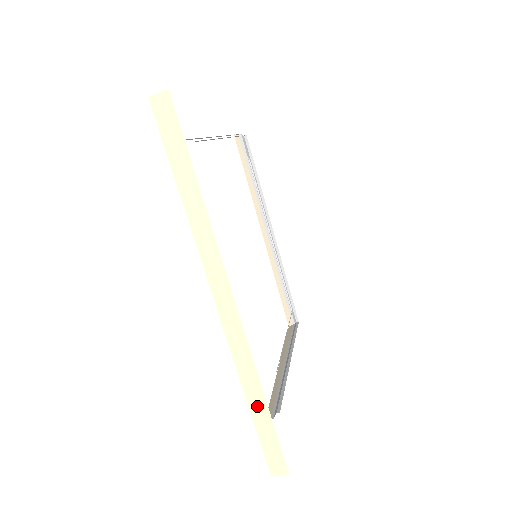
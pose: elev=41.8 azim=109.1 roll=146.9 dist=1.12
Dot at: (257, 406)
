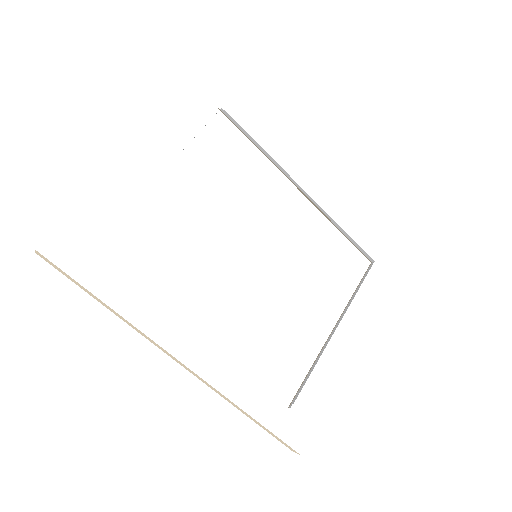
Dot at: (249, 417)
